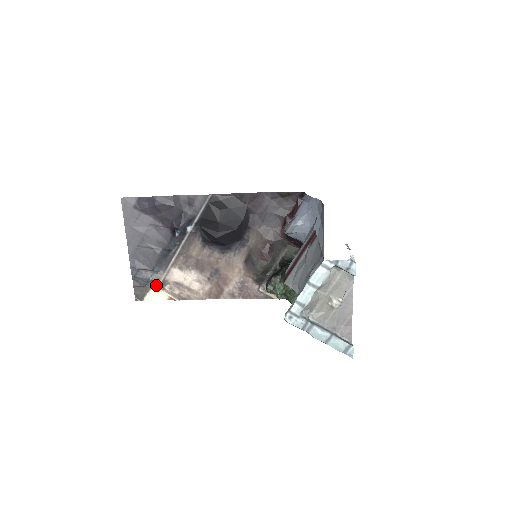
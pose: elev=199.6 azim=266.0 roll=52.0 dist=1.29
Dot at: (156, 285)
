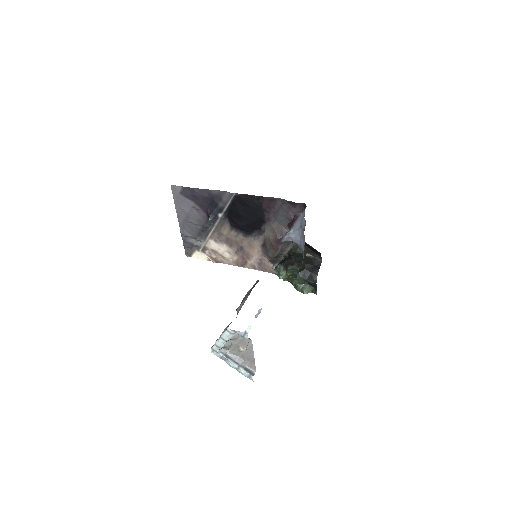
Dot at: (199, 249)
